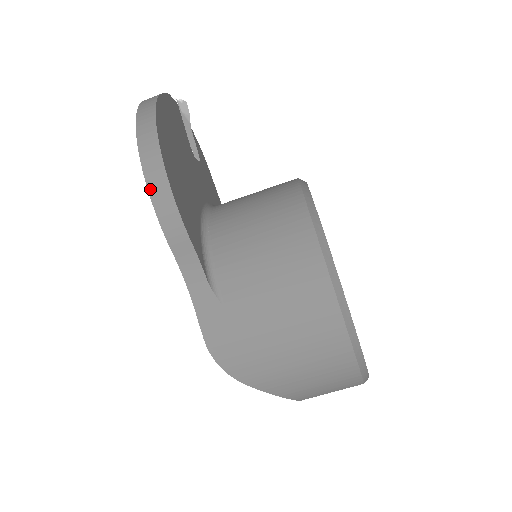
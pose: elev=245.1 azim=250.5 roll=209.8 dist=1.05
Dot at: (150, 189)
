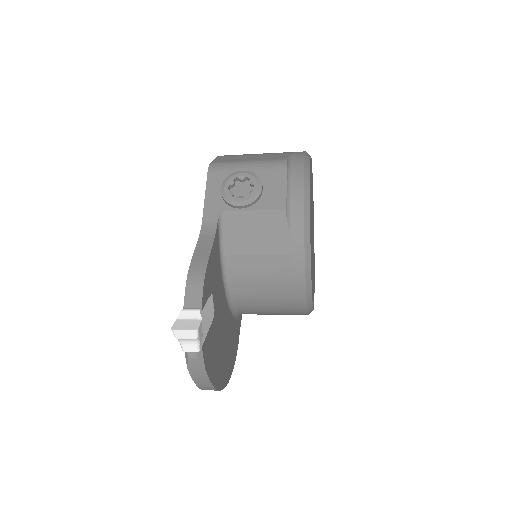
Dot at: occluded
